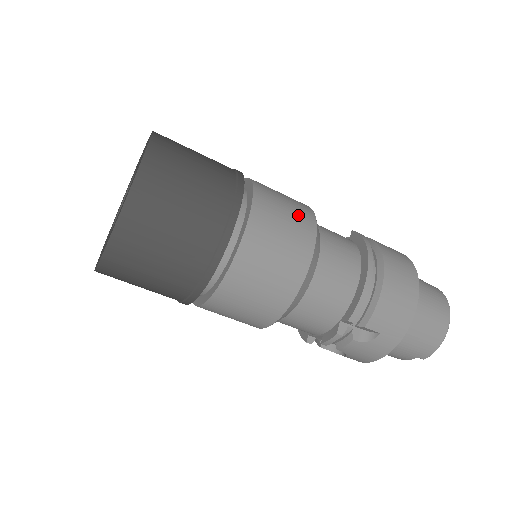
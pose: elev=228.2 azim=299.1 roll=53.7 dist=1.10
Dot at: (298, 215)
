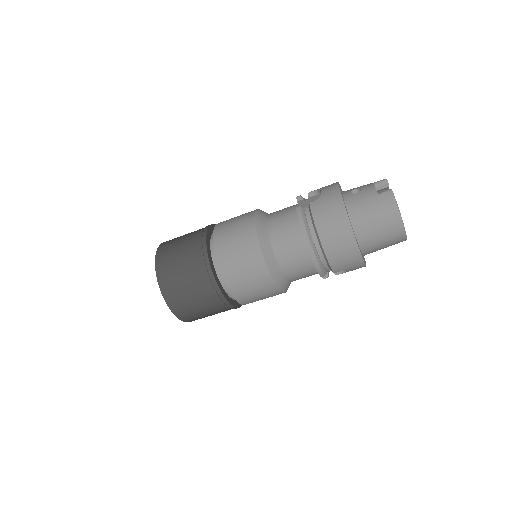
Dot at: (248, 255)
